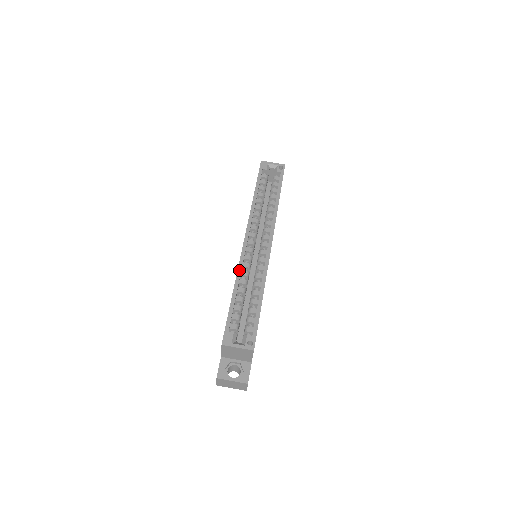
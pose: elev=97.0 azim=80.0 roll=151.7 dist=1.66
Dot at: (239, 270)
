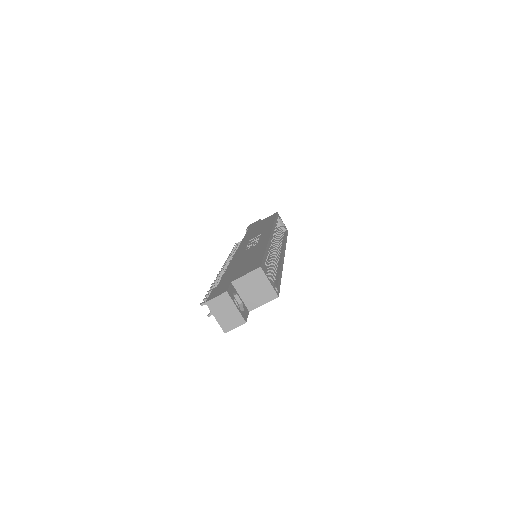
Dot at: (269, 243)
